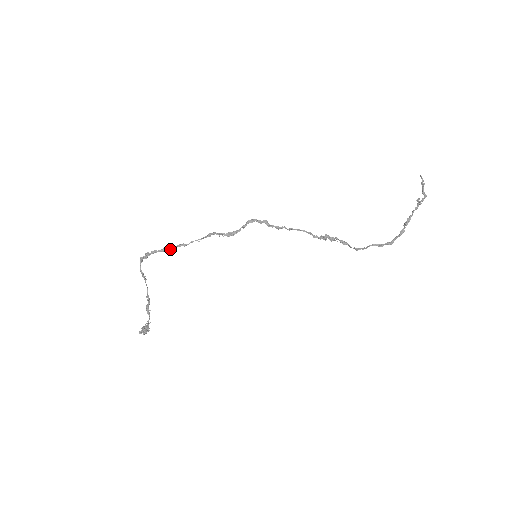
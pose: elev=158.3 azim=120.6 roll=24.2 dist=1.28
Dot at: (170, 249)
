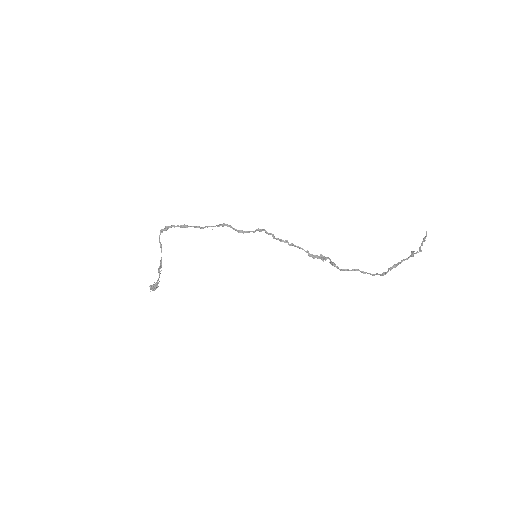
Dot at: (187, 227)
